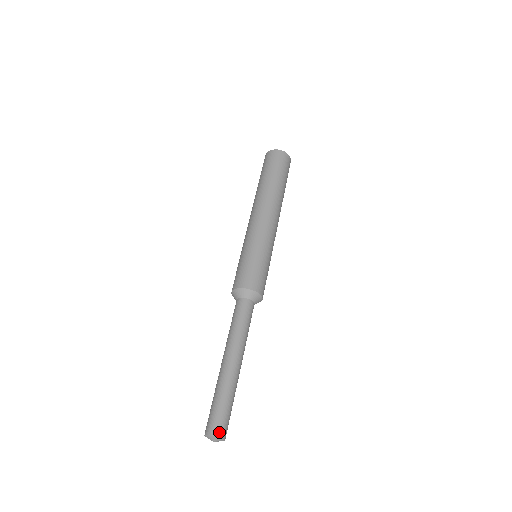
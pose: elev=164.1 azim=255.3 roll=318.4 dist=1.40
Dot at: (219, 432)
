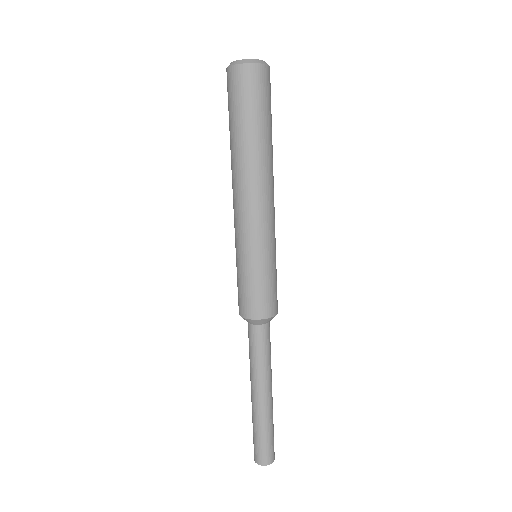
Dot at: (268, 461)
